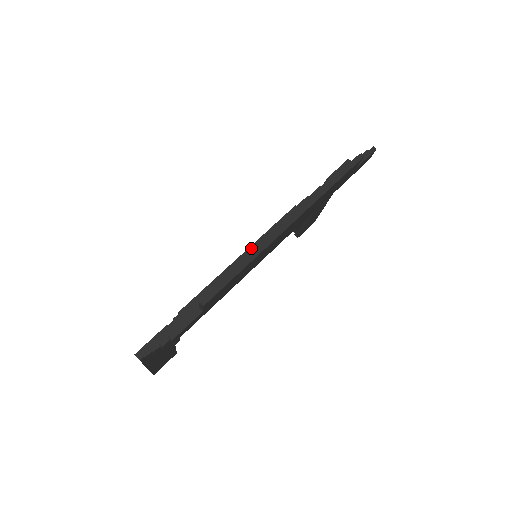
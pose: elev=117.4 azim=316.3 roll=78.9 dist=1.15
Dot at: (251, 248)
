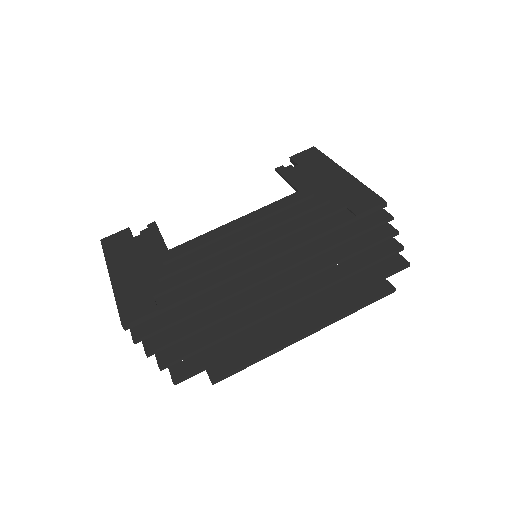
Dot at: (254, 235)
